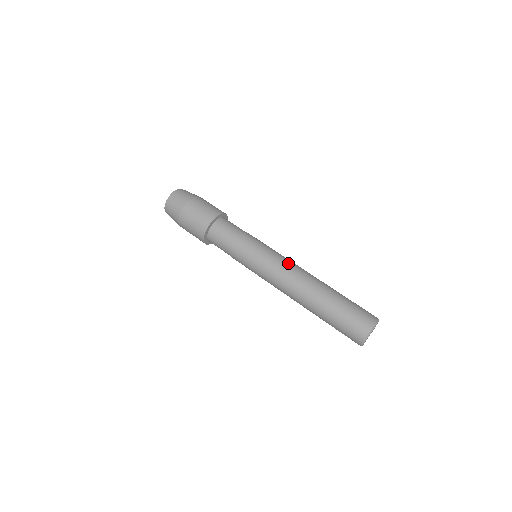
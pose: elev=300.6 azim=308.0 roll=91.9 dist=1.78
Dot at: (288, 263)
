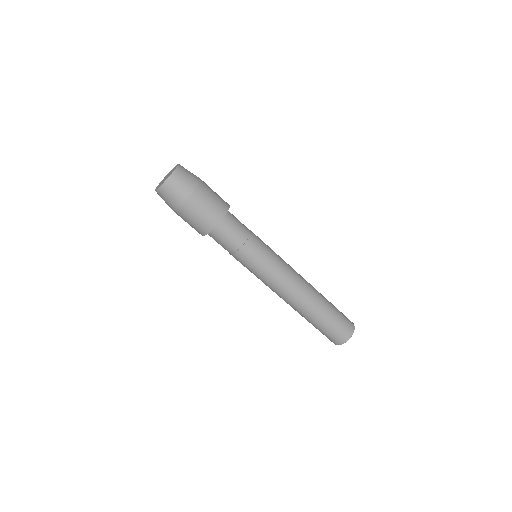
Dot at: (283, 284)
